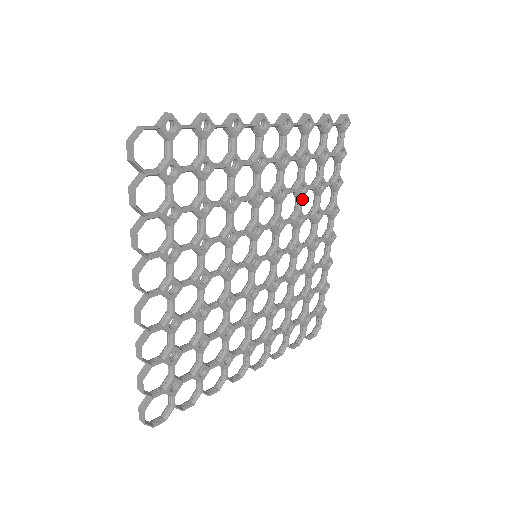
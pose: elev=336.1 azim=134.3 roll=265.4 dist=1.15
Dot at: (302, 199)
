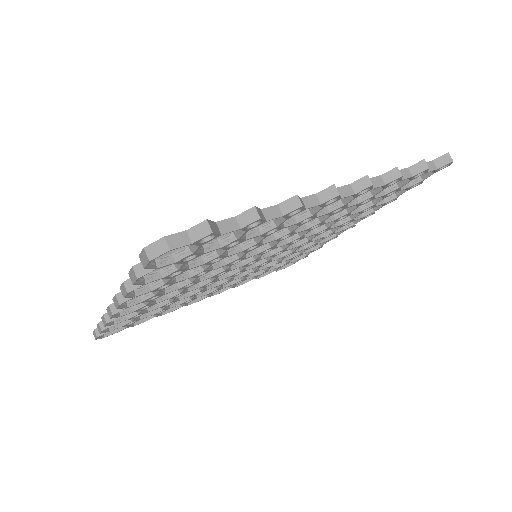
Dot at: occluded
